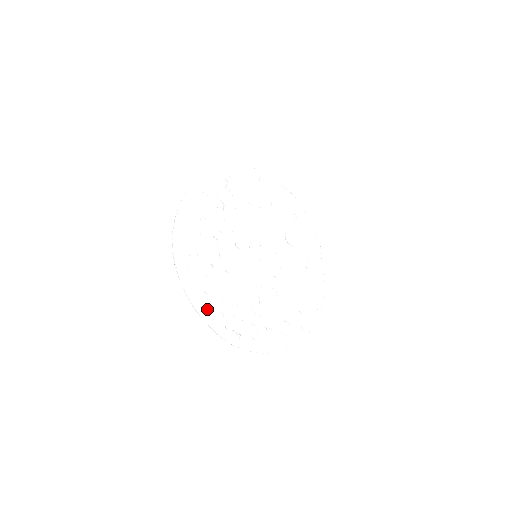
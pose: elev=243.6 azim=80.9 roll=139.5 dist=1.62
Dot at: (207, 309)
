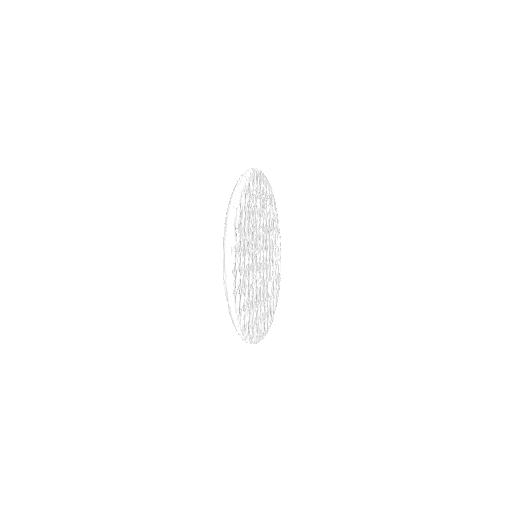
Dot at: (240, 205)
